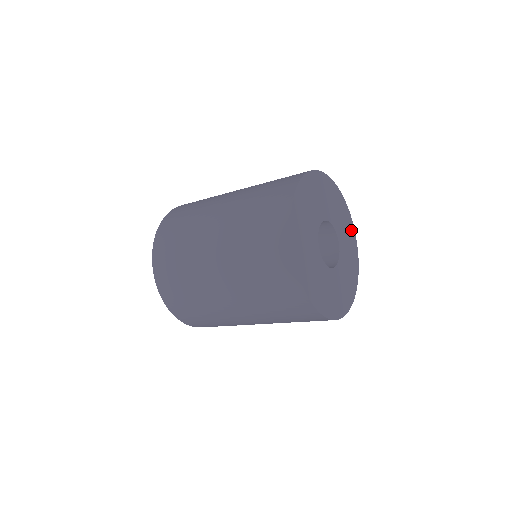
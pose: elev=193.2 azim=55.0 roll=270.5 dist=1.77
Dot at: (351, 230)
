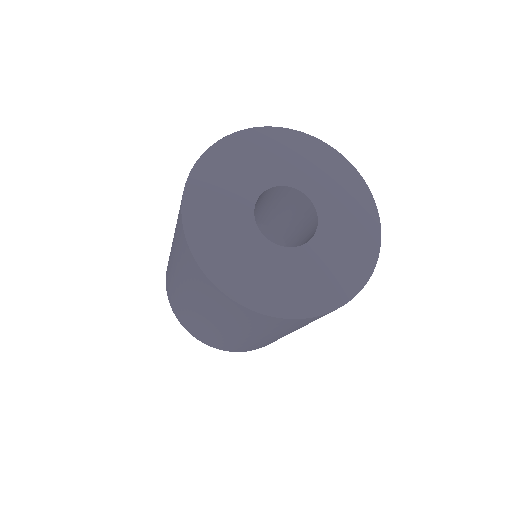
Dot at: (340, 166)
